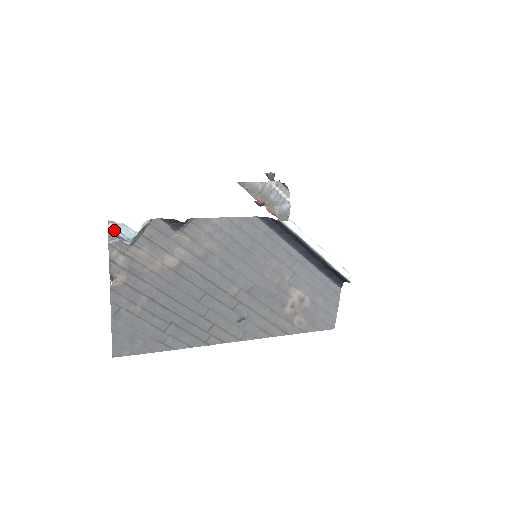
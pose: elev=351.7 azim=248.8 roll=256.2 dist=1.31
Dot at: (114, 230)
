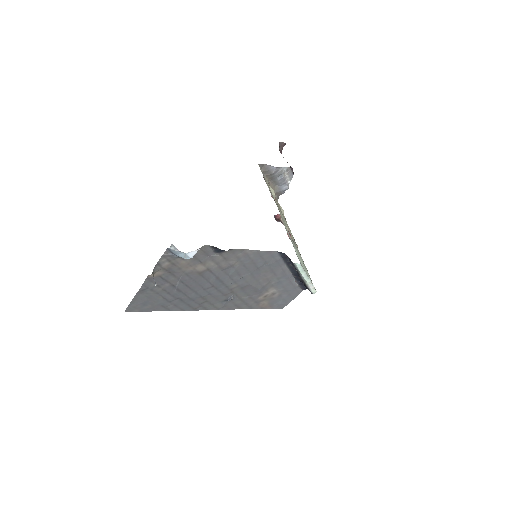
Dot at: (173, 251)
